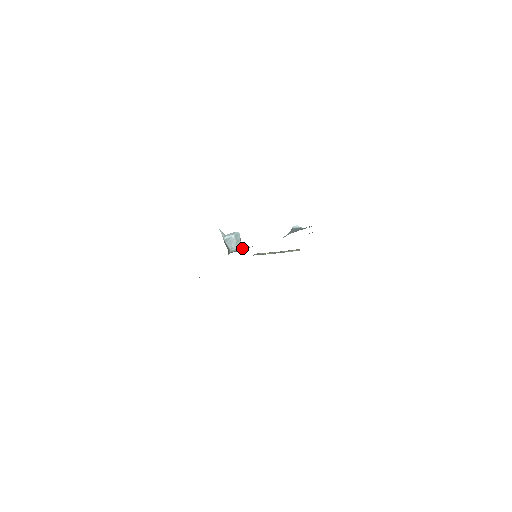
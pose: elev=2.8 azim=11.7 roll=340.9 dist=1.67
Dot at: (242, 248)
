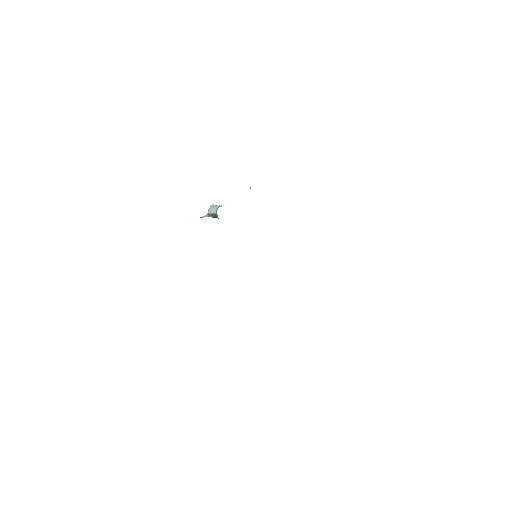
Dot at: occluded
